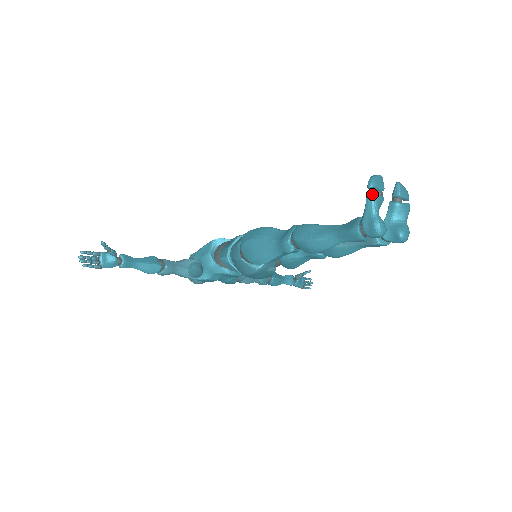
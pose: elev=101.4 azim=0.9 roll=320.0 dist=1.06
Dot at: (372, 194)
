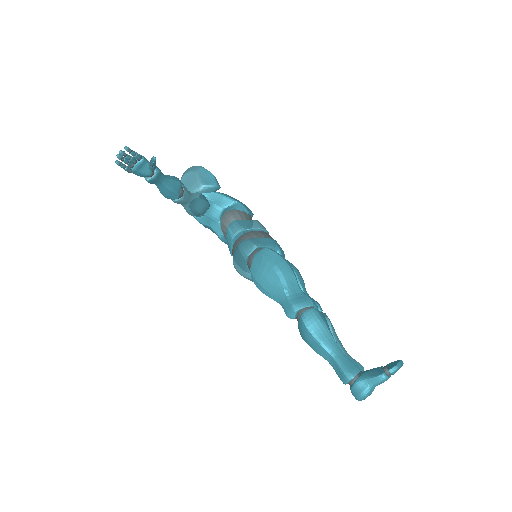
Dot at: (386, 378)
